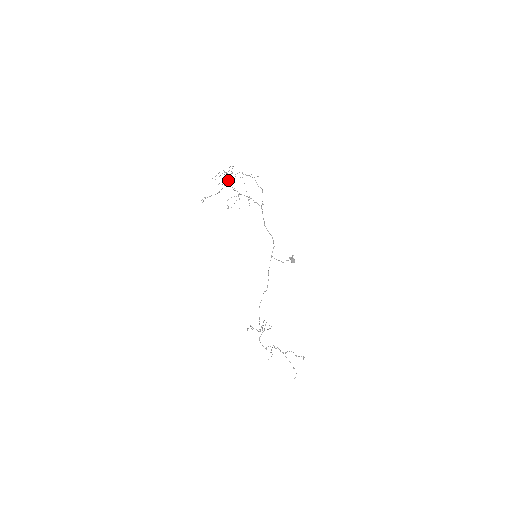
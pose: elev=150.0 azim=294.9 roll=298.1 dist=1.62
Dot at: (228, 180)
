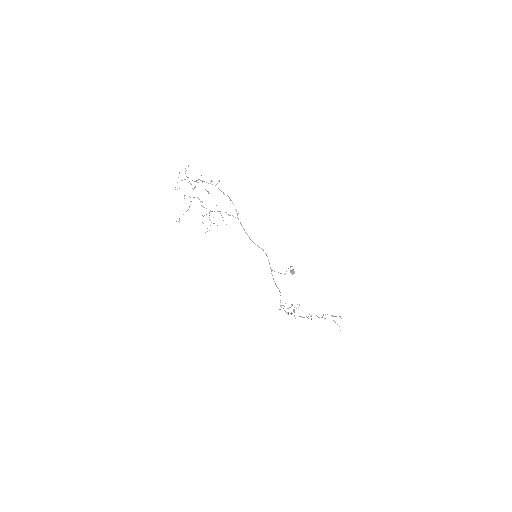
Dot at: occluded
